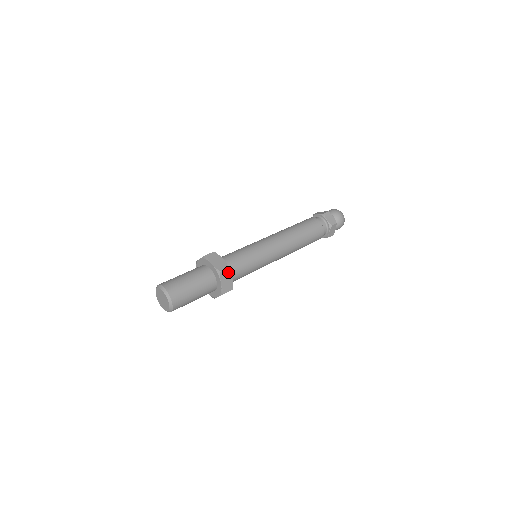
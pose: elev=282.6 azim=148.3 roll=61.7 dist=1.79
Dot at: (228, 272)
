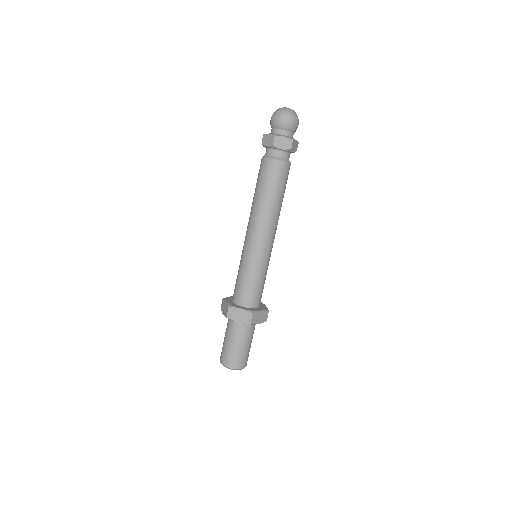
Dot at: (255, 315)
